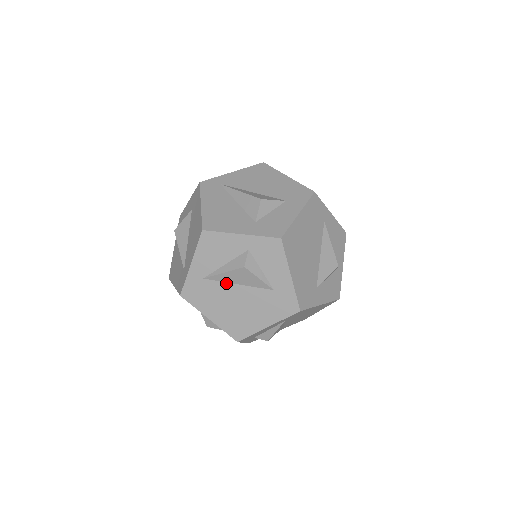
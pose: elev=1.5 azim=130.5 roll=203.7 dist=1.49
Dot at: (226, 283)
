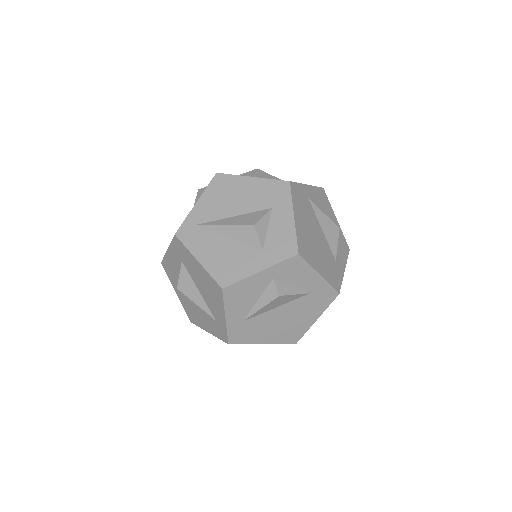
Dot at: (265, 313)
